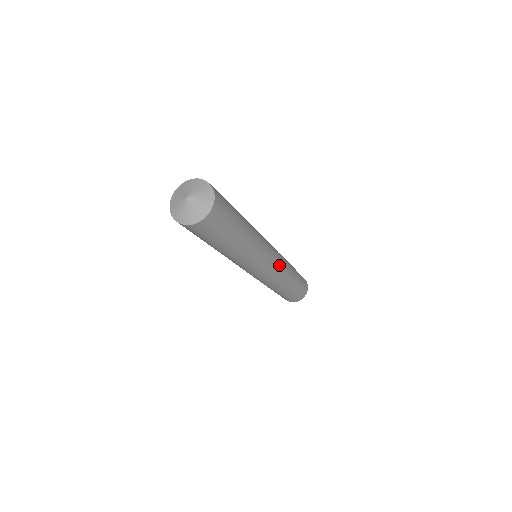
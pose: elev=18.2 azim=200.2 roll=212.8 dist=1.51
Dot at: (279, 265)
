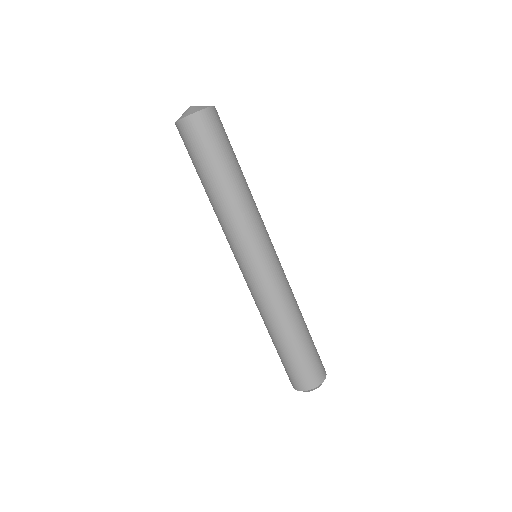
Dot at: occluded
